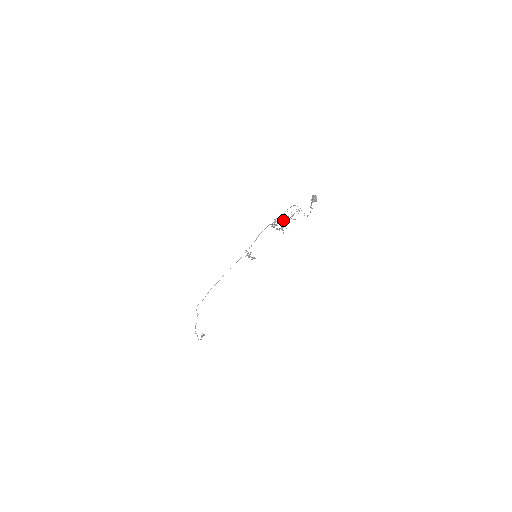
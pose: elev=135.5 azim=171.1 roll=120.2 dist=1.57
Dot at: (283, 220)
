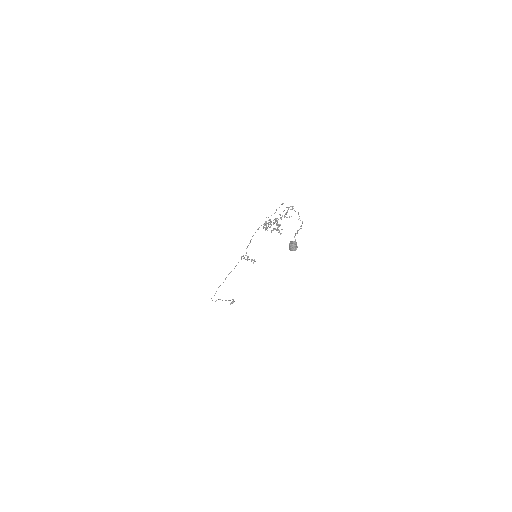
Dot at: (276, 220)
